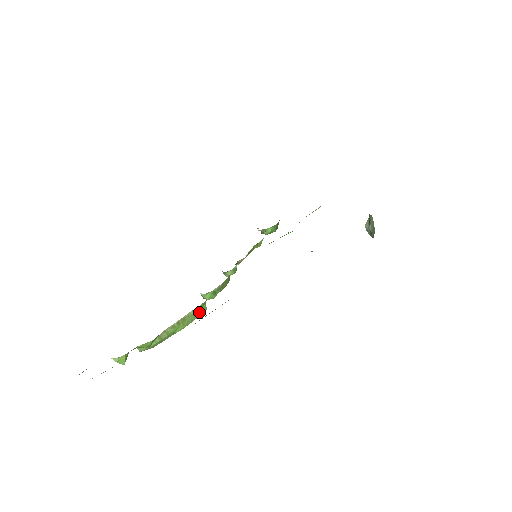
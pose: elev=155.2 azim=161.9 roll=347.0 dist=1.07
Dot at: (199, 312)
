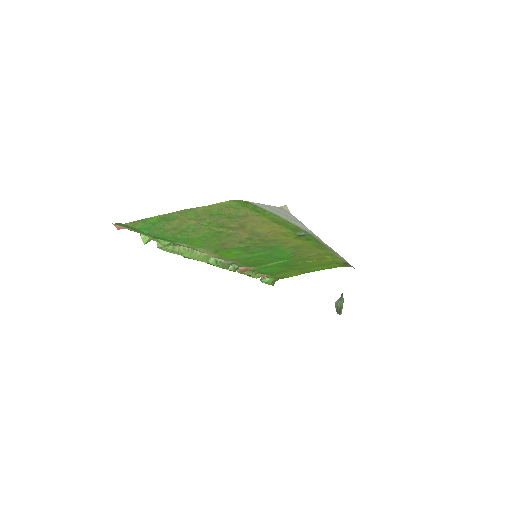
Dot at: (203, 259)
